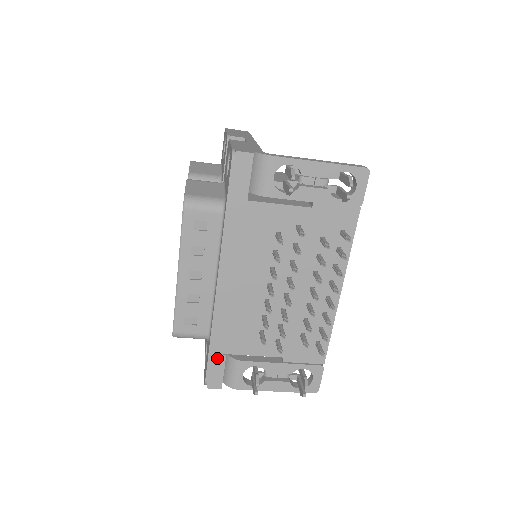
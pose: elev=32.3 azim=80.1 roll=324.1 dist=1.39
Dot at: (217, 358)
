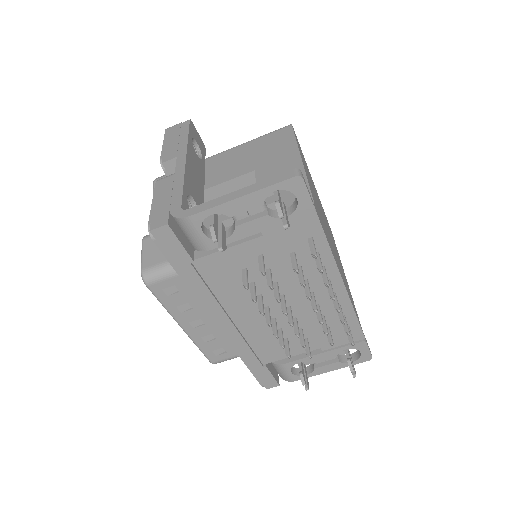
Dot at: (259, 370)
